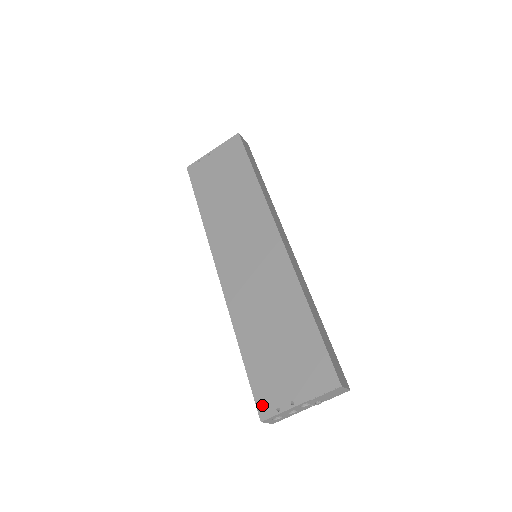
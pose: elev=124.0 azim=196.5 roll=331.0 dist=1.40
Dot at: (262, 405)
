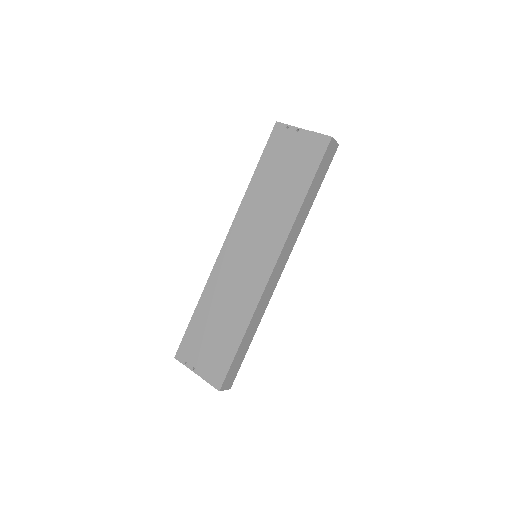
Dot at: (181, 351)
